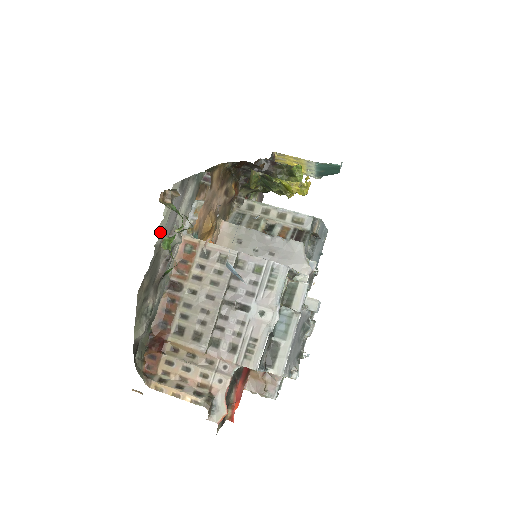
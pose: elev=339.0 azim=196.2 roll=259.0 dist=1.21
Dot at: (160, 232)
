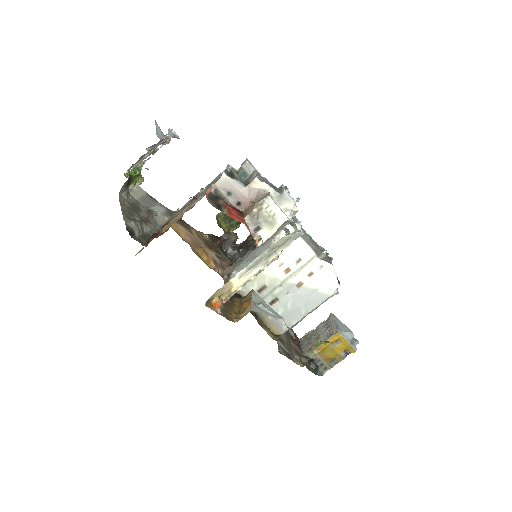
Dot at: (133, 193)
